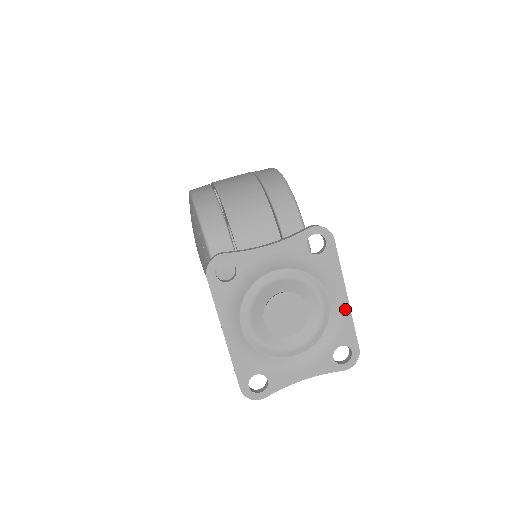
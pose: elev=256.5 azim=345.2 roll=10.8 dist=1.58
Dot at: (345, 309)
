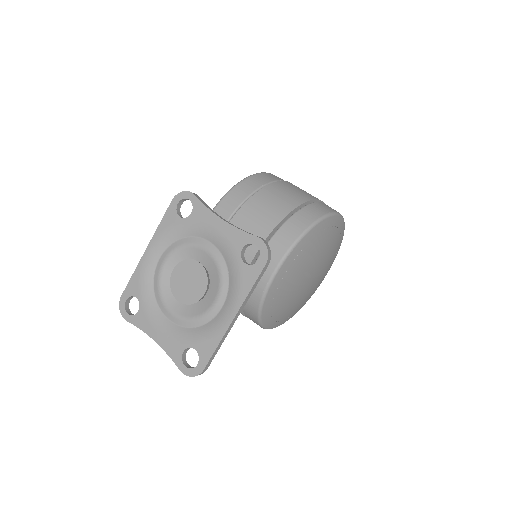
Dot at: (223, 327)
